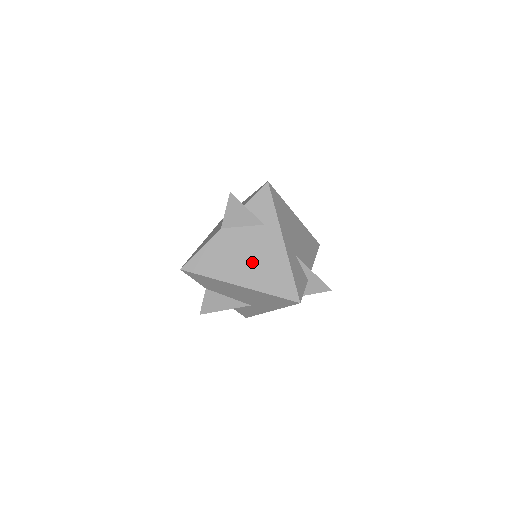
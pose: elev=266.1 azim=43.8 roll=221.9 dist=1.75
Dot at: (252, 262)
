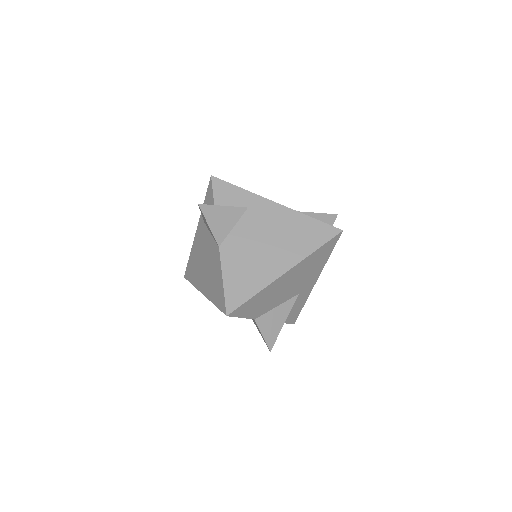
Dot at: (274, 243)
